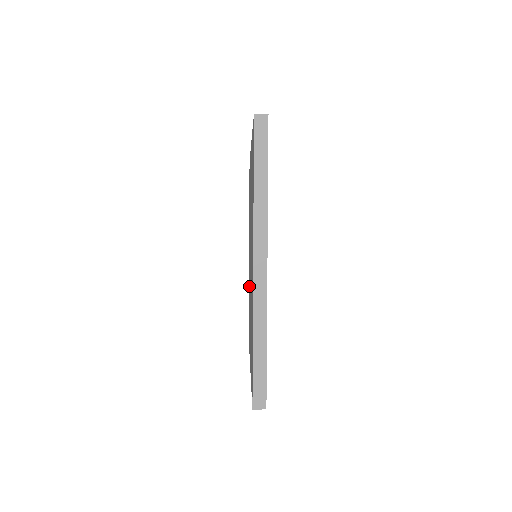
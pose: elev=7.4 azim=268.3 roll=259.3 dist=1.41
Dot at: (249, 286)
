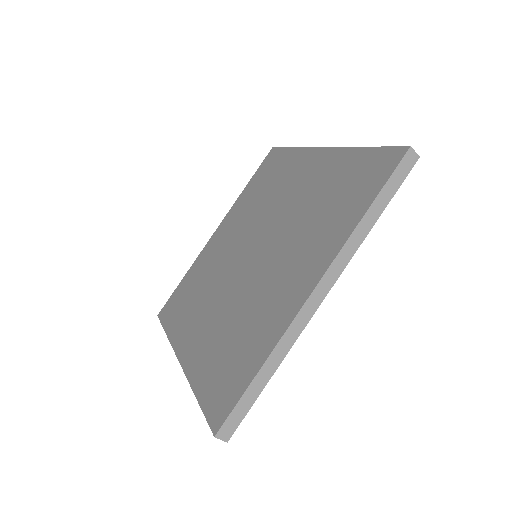
Dot at: (220, 334)
